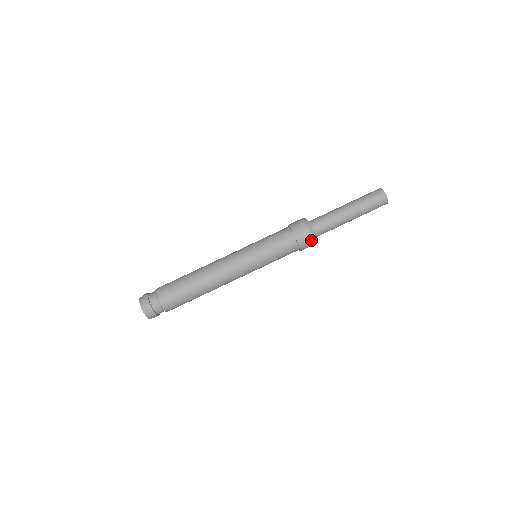
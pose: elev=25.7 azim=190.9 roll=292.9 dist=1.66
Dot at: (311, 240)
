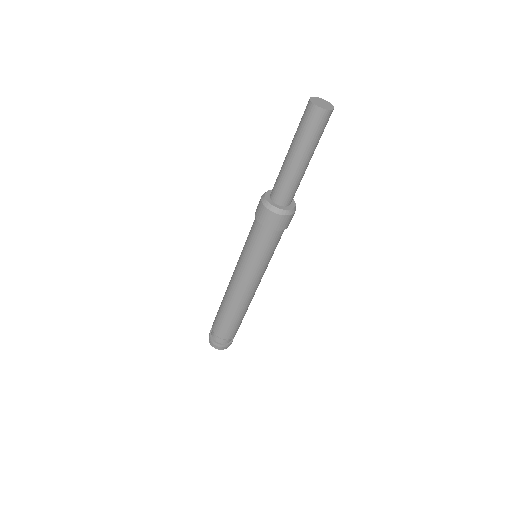
Dot at: (277, 216)
